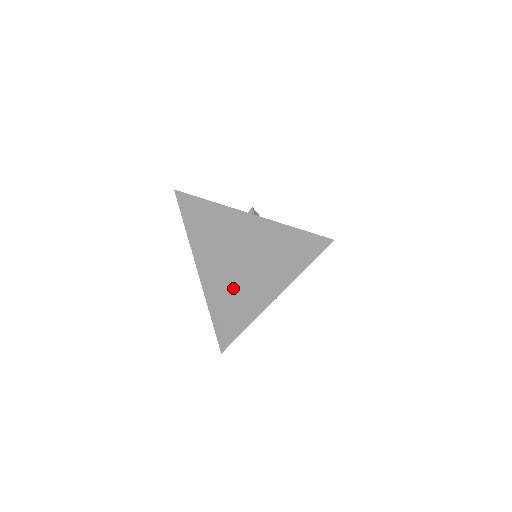
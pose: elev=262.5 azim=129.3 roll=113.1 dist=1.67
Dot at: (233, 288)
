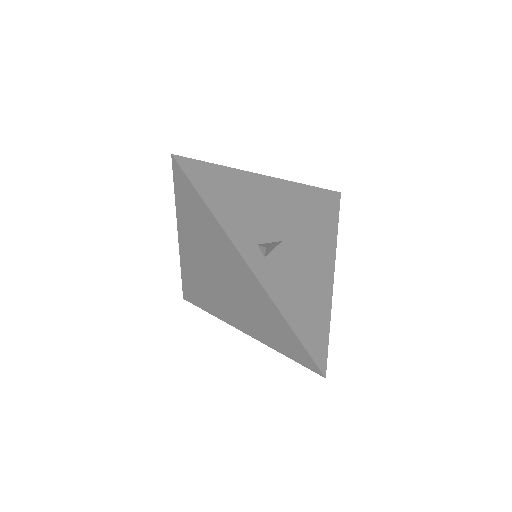
Dot at: (210, 287)
